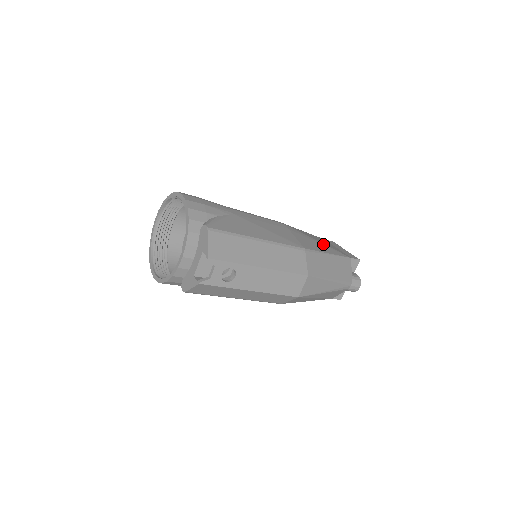
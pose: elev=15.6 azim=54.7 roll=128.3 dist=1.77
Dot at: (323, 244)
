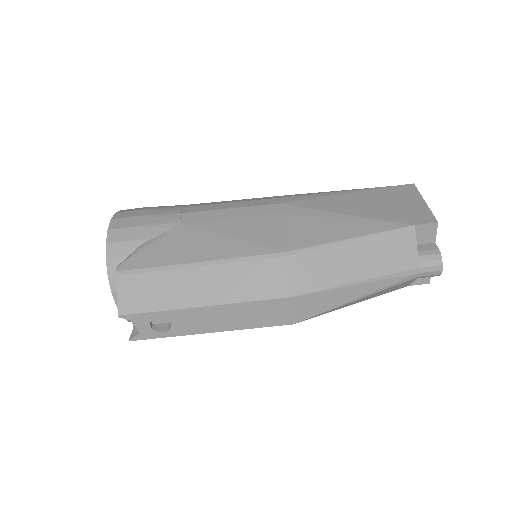
Dot at: (352, 217)
